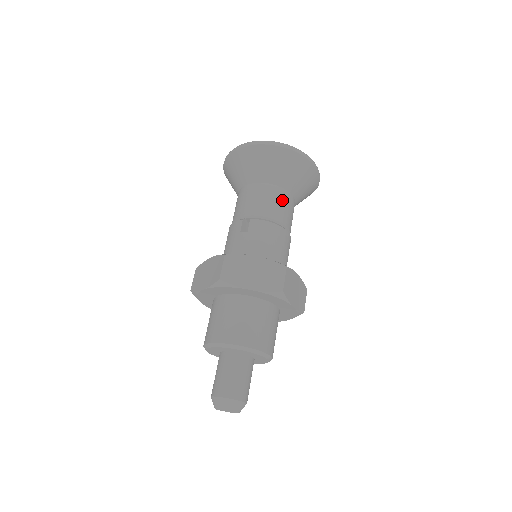
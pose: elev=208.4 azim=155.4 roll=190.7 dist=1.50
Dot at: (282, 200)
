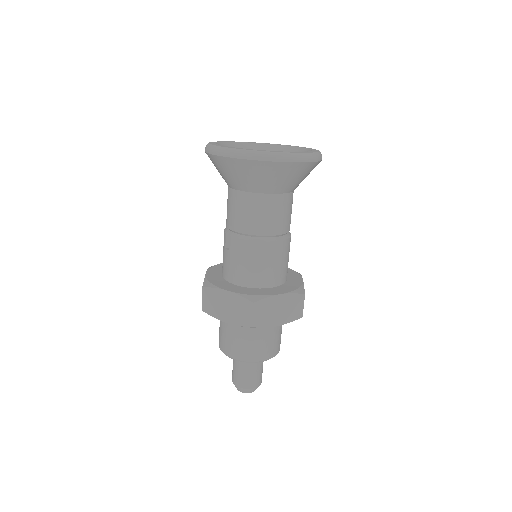
Dot at: (259, 208)
